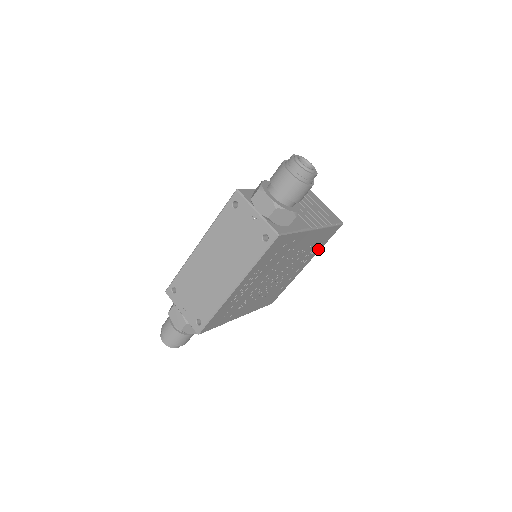
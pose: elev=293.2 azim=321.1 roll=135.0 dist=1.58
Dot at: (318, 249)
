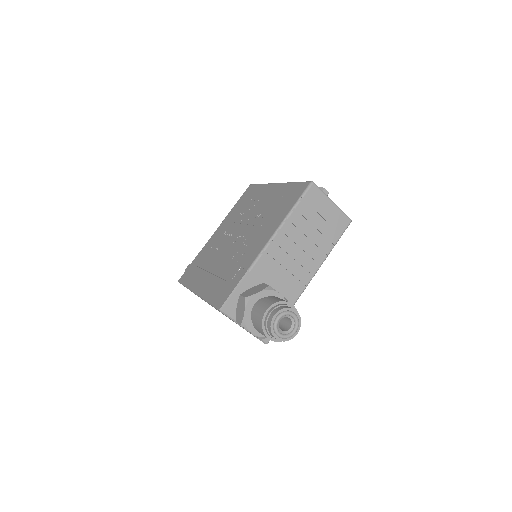
Dot at: occluded
